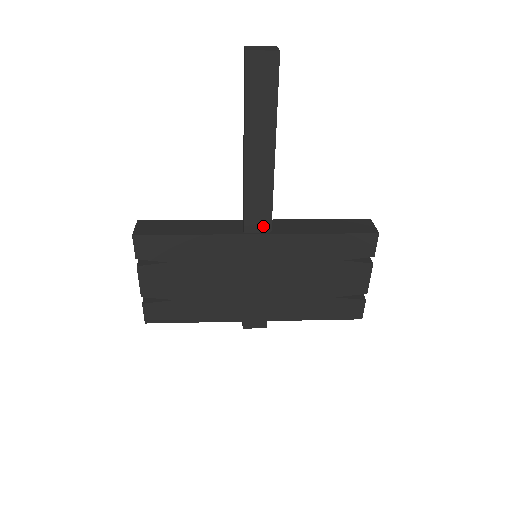
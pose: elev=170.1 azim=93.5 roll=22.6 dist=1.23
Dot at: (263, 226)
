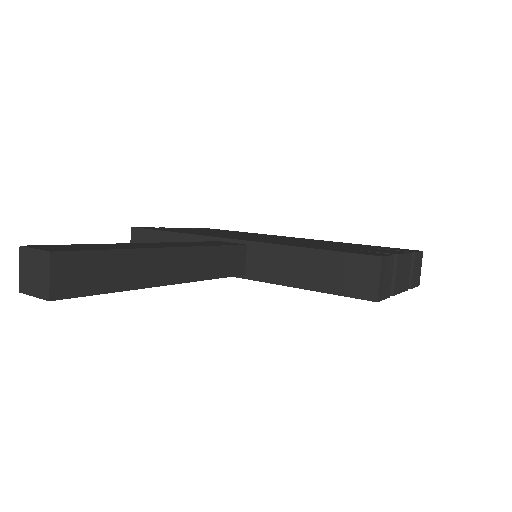
Dot at: occluded
